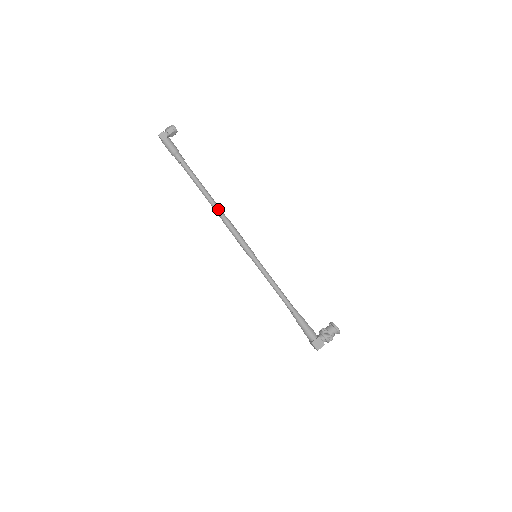
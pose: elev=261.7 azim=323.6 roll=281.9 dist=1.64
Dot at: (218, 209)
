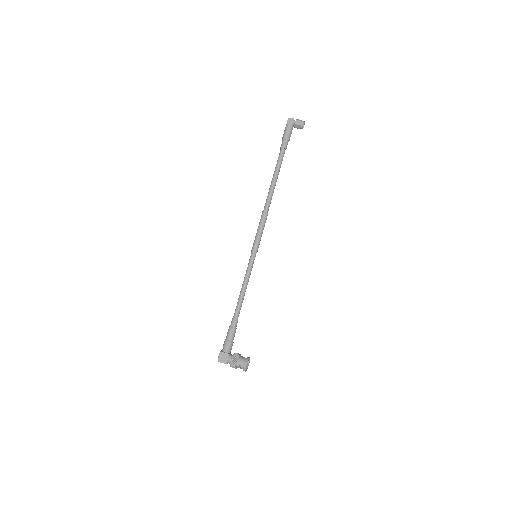
Dot at: (269, 200)
